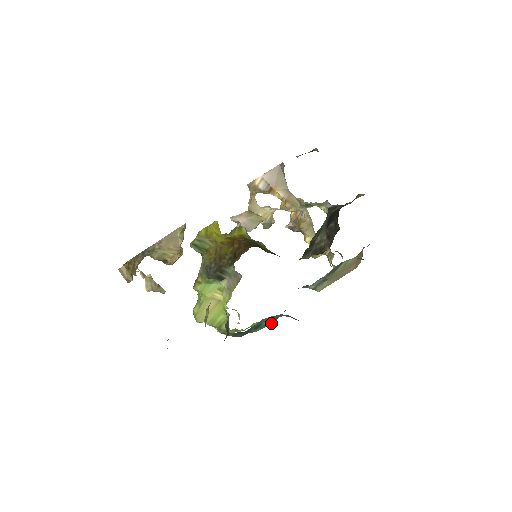
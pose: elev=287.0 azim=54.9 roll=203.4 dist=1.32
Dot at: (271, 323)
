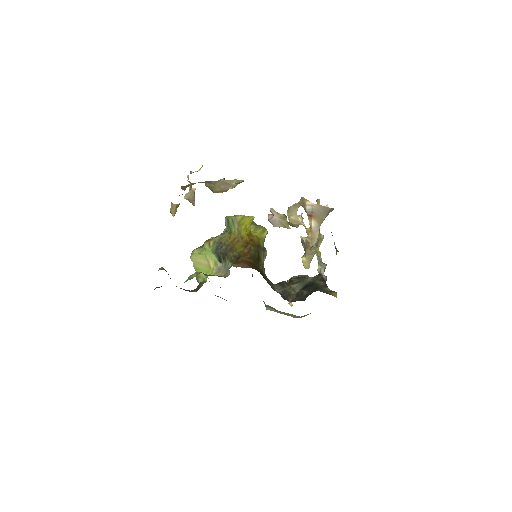
Dot at: (226, 300)
